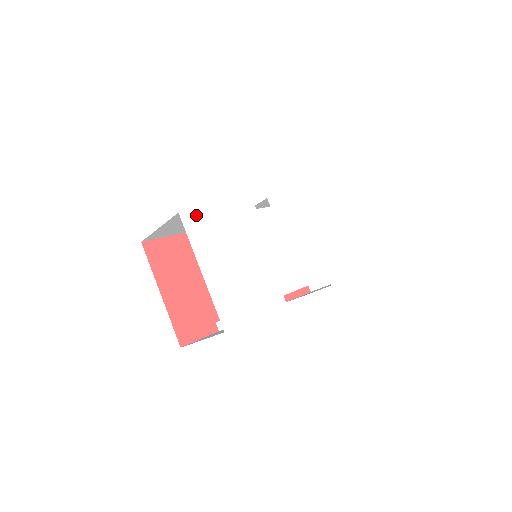
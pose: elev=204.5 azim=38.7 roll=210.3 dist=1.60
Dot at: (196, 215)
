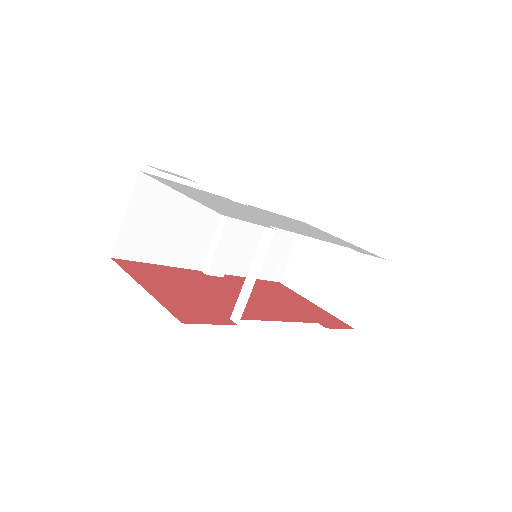
Dot at: (161, 178)
